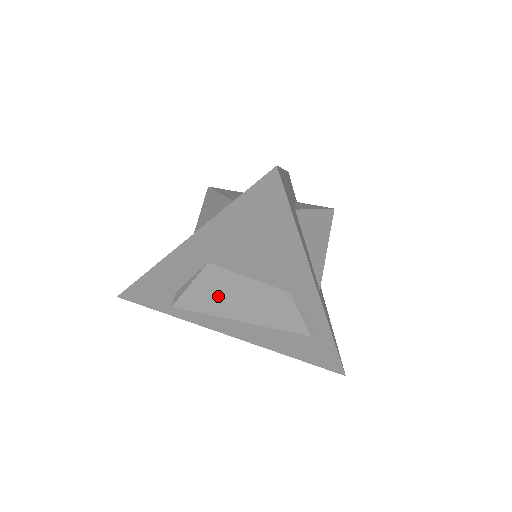
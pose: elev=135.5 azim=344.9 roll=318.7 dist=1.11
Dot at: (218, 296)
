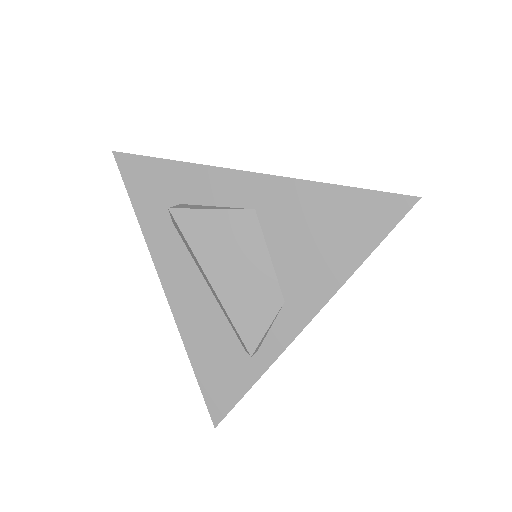
Dot at: (223, 243)
